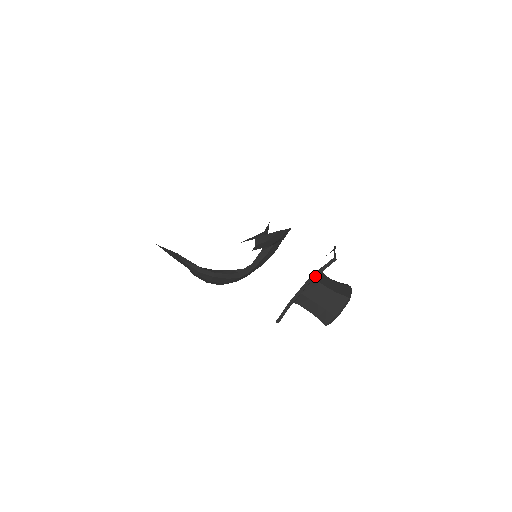
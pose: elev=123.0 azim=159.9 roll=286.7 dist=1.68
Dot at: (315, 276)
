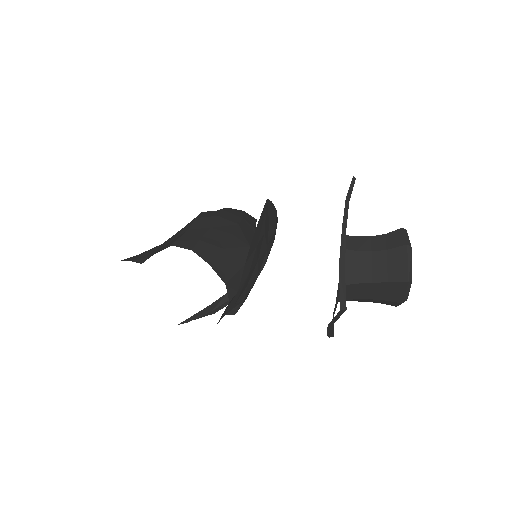
Dot at: (334, 321)
